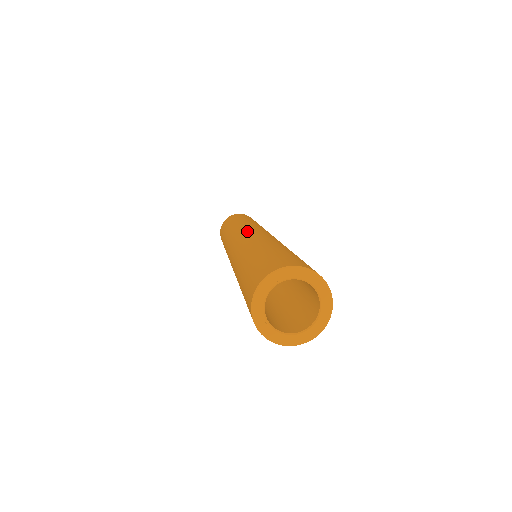
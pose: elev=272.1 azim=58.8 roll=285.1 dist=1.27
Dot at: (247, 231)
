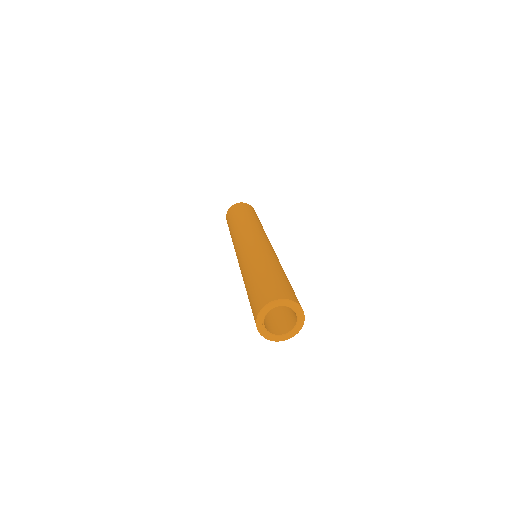
Dot at: (258, 238)
